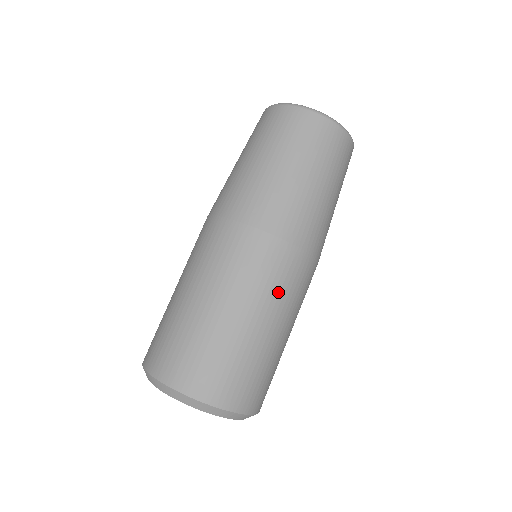
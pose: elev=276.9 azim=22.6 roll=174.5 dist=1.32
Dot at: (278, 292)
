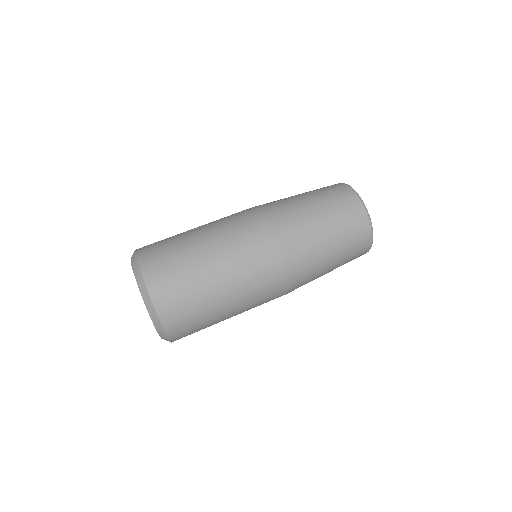
Dot at: (232, 238)
